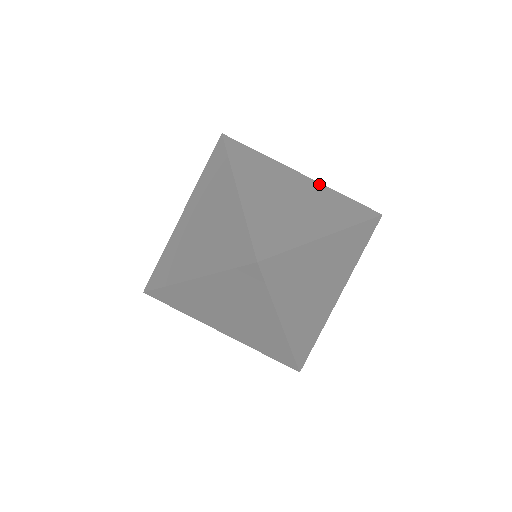
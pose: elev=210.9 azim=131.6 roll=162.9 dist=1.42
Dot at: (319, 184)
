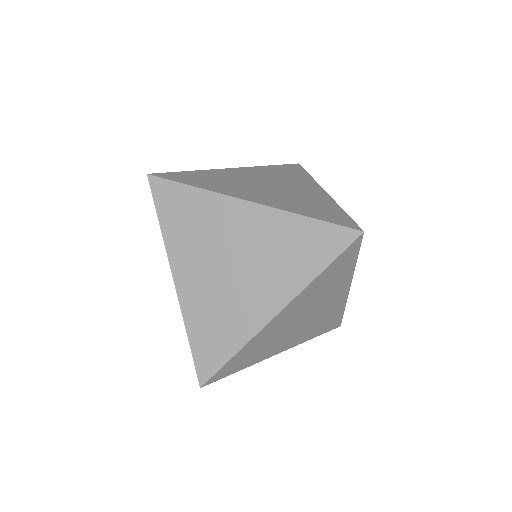
Dot at: occluded
